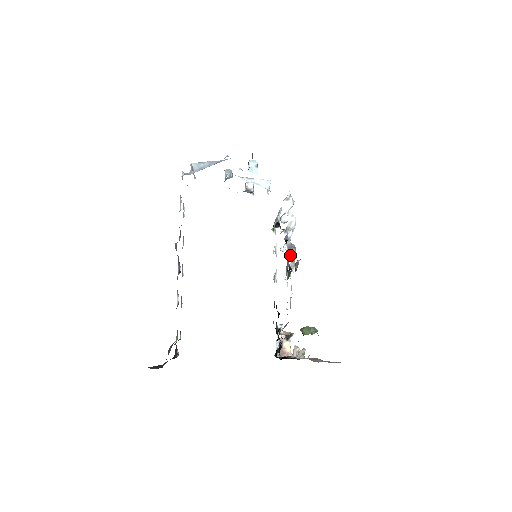
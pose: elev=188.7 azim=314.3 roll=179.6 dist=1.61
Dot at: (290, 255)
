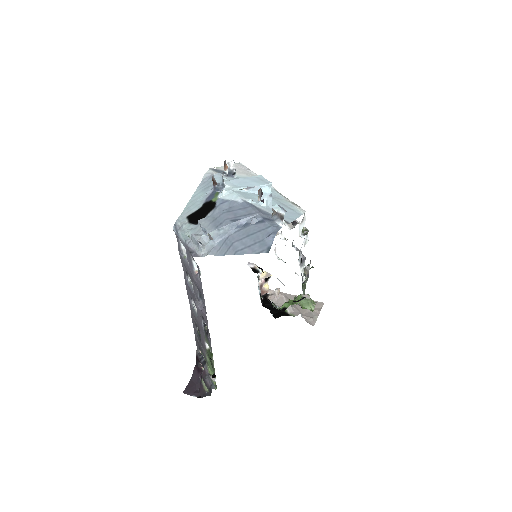
Dot at: (302, 267)
